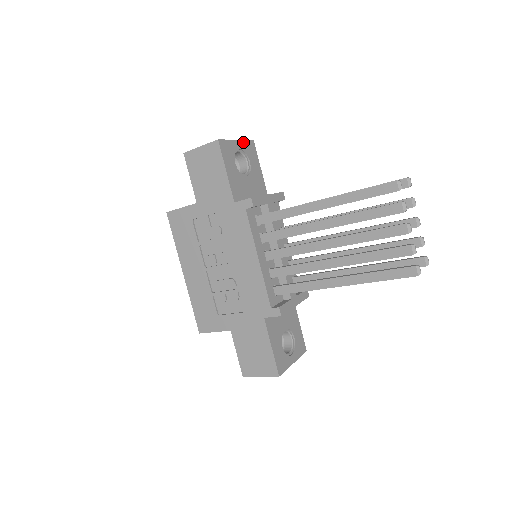
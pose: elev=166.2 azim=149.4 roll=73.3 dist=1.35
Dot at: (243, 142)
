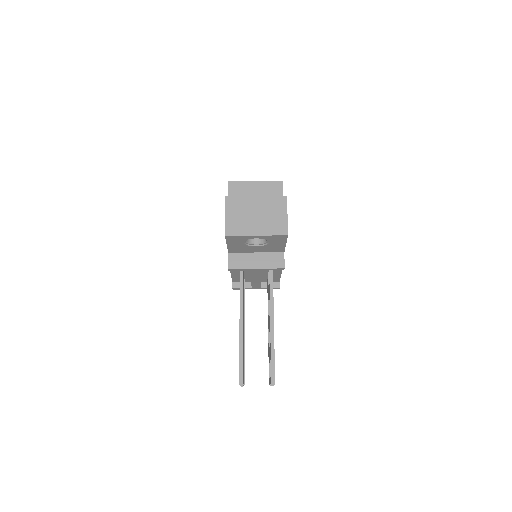
Dot at: (267, 236)
